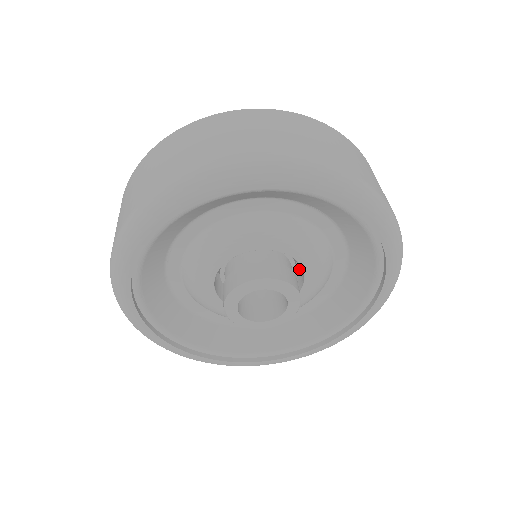
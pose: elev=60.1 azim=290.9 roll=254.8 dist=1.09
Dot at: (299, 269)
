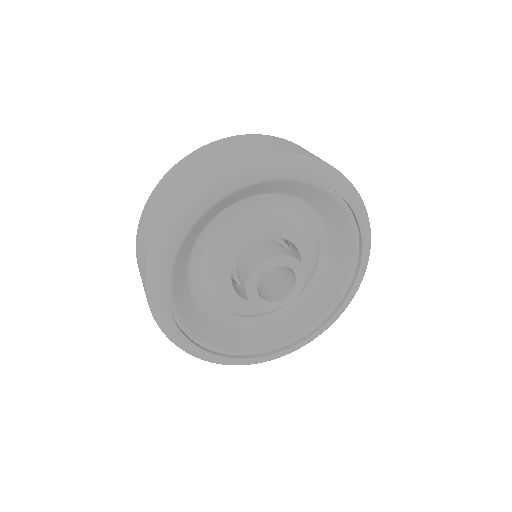
Dot at: occluded
